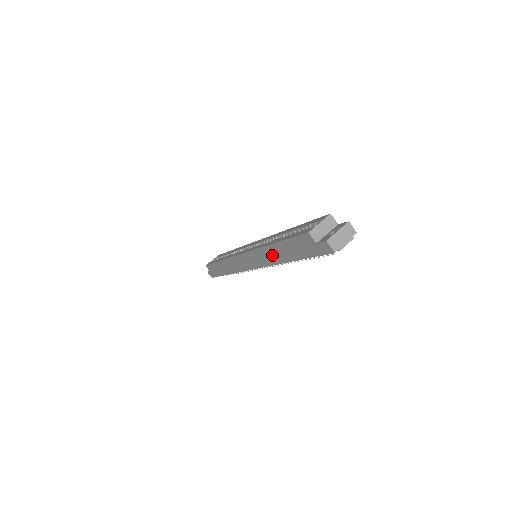
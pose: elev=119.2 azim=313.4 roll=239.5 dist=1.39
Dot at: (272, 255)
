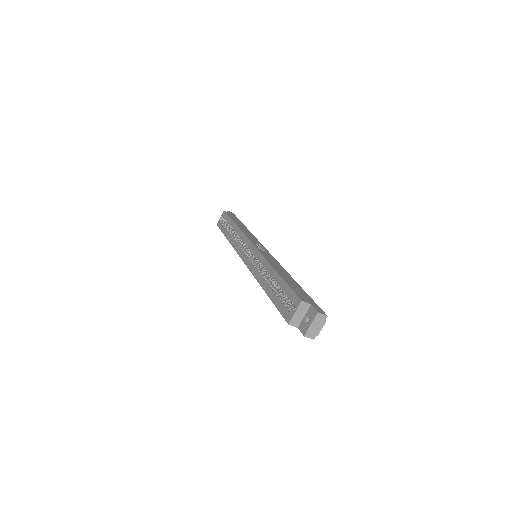
Dot at: occluded
